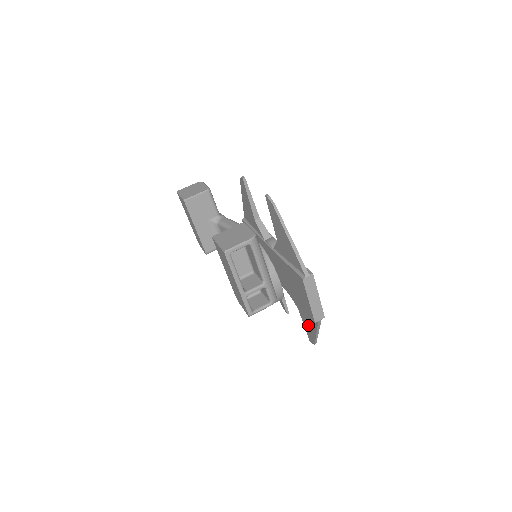
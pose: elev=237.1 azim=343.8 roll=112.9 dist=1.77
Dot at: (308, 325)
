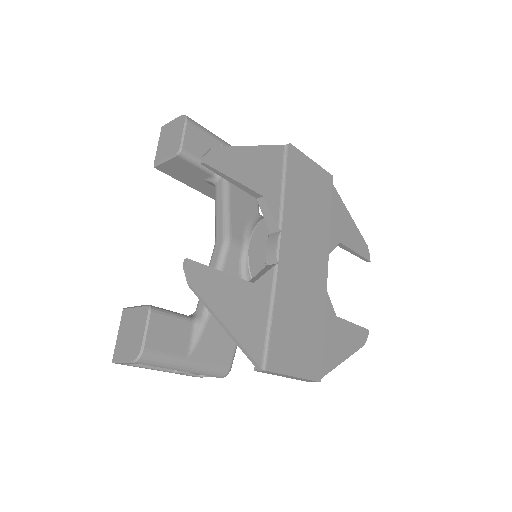
Dot at: occluded
